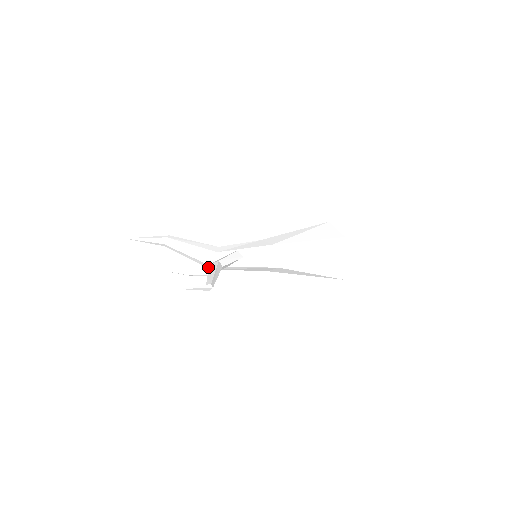
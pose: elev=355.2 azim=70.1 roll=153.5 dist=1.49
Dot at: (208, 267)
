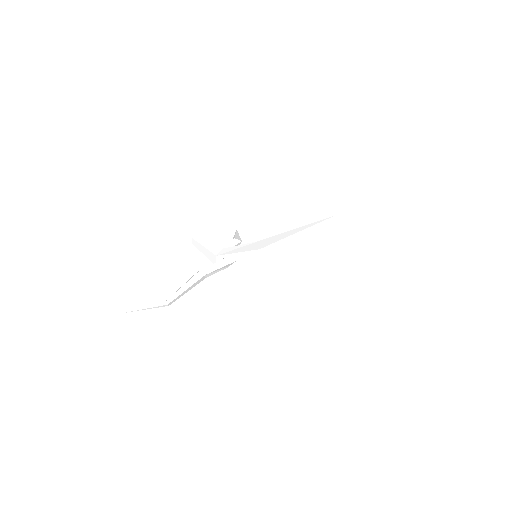
Dot at: occluded
